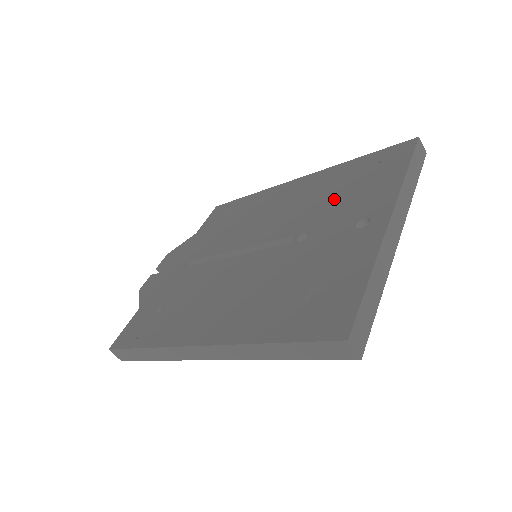
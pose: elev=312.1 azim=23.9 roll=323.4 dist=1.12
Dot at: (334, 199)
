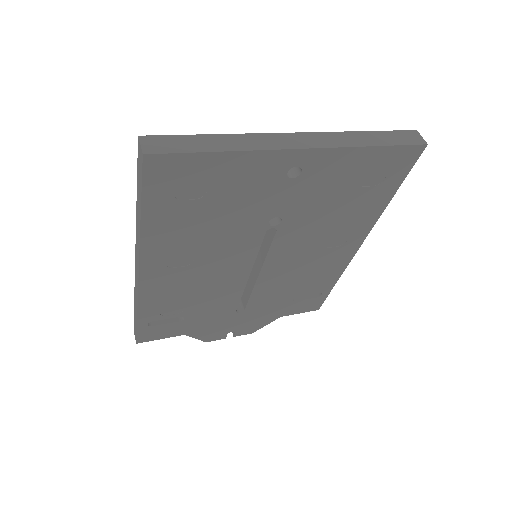
Dot at: occluded
